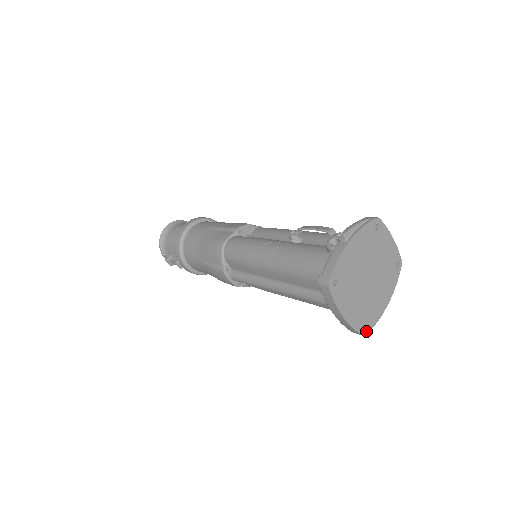
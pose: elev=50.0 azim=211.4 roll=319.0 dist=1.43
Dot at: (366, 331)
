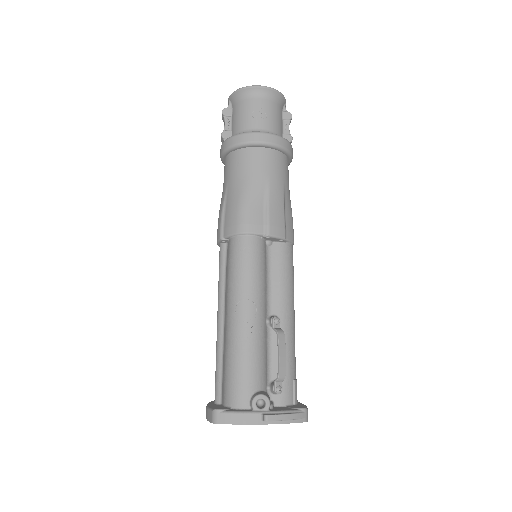
Dot at: occluded
